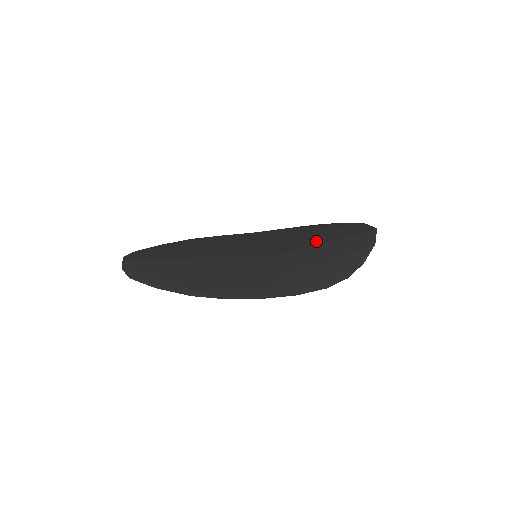
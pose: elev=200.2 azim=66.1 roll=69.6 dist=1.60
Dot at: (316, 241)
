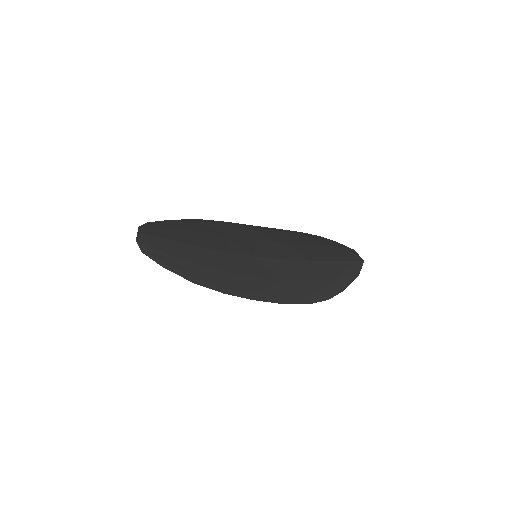
Dot at: (310, 256)
